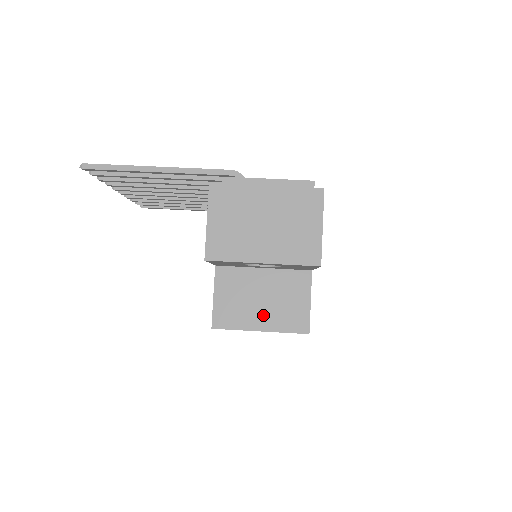
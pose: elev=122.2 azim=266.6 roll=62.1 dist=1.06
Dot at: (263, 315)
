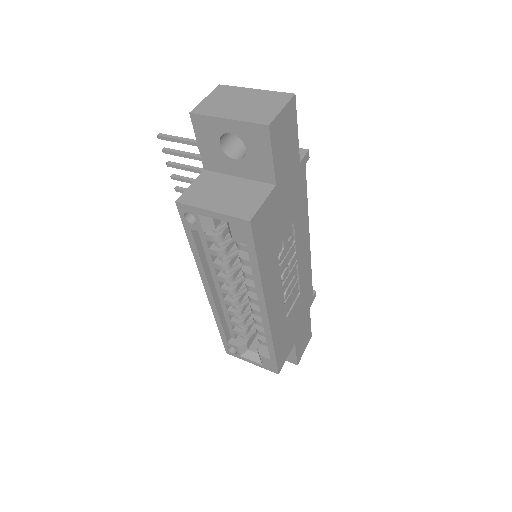
Dot at: (220, 202)
